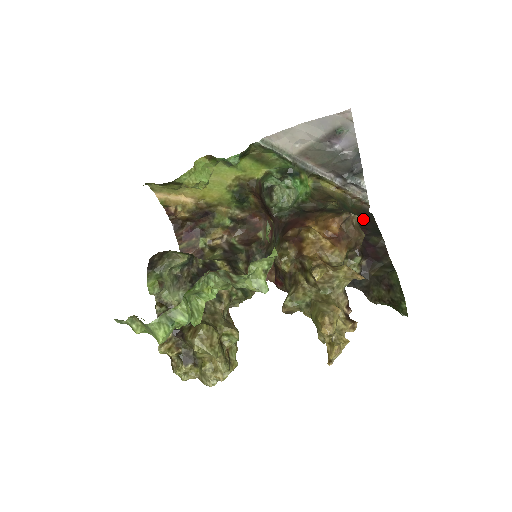
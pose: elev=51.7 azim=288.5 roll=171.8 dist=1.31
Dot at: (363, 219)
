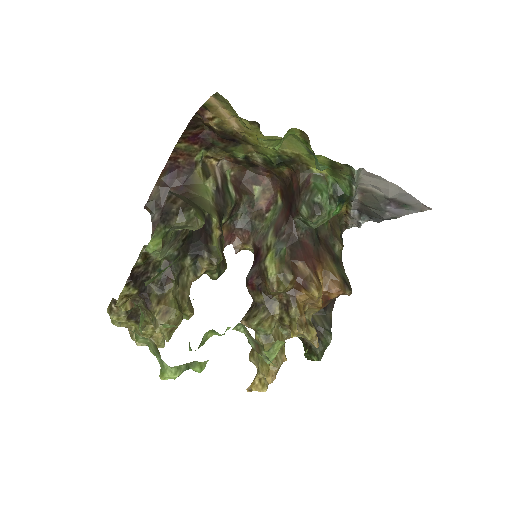
Dot at: occluded
